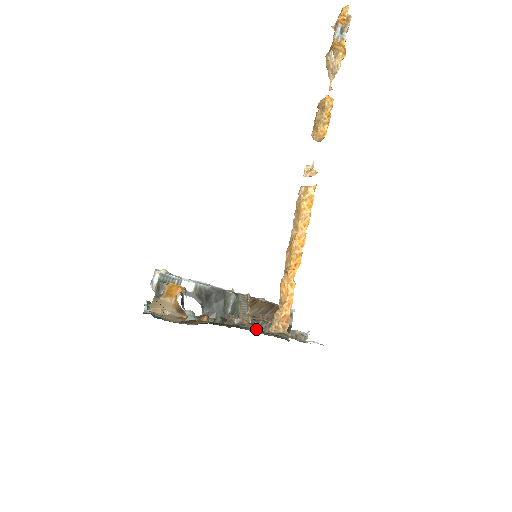
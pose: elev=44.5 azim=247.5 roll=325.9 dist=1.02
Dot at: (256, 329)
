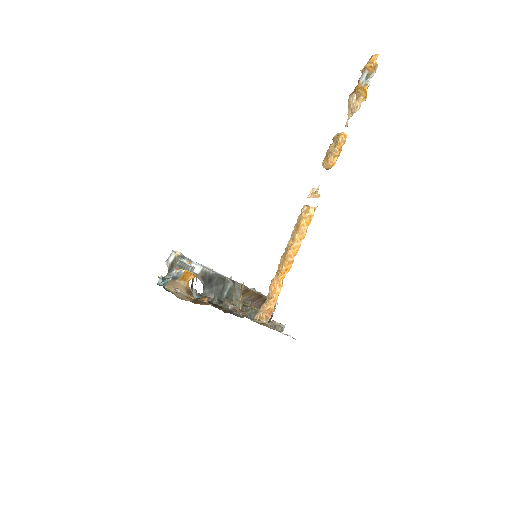
Dot at: (245, 316)
